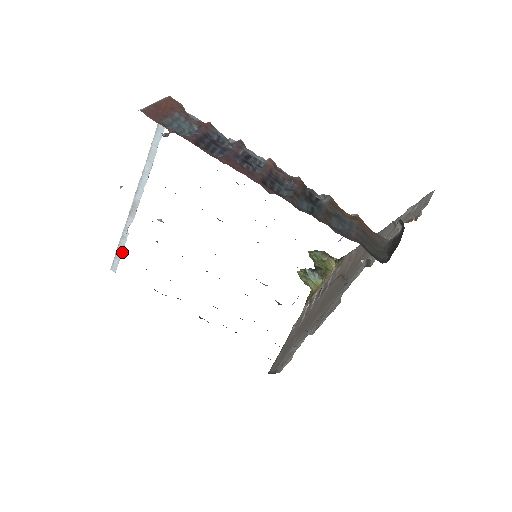
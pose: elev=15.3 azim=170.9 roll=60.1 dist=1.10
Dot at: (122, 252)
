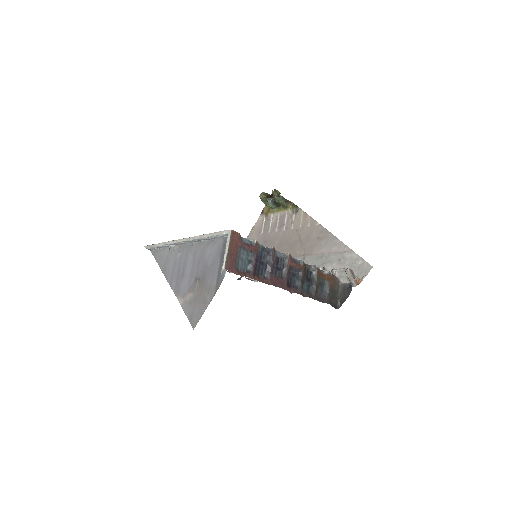
Dot at: (160, 249)
